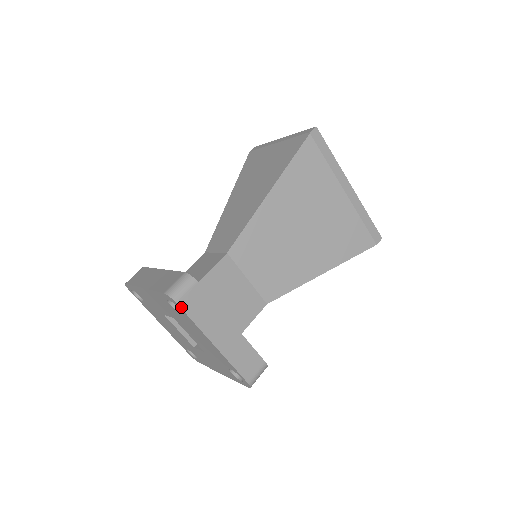
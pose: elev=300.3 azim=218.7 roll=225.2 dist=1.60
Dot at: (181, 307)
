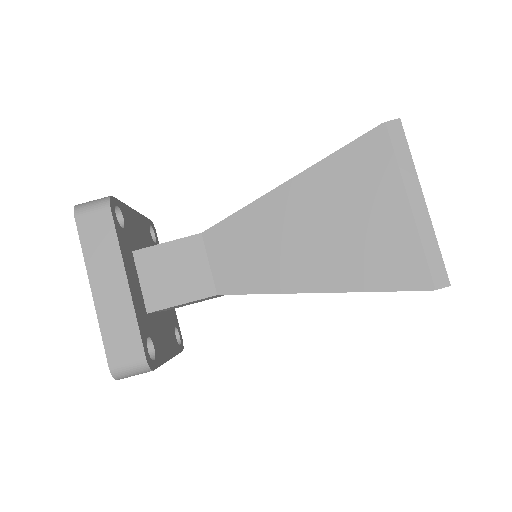
Dot at: occluded
